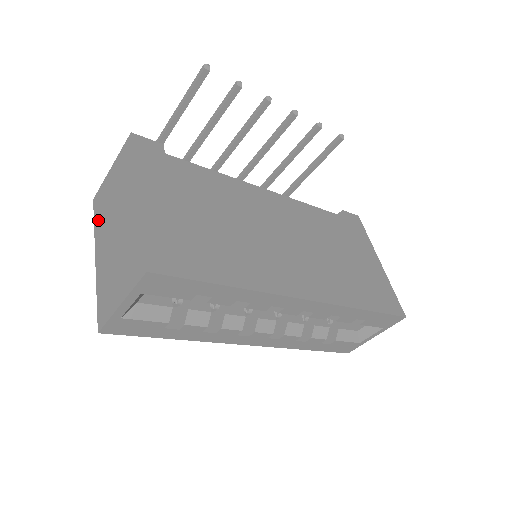
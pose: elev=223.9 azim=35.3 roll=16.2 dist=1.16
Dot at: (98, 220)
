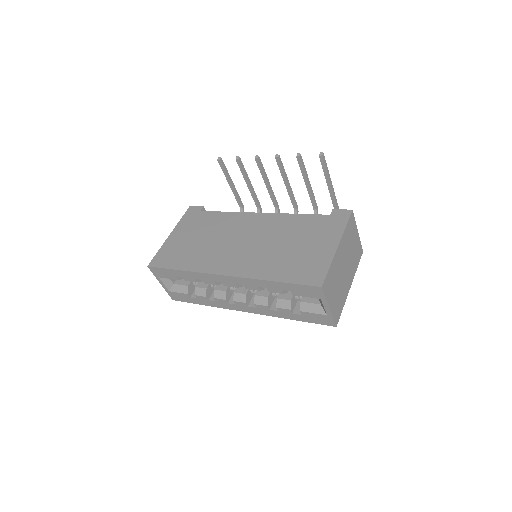
Dot at: occluded
